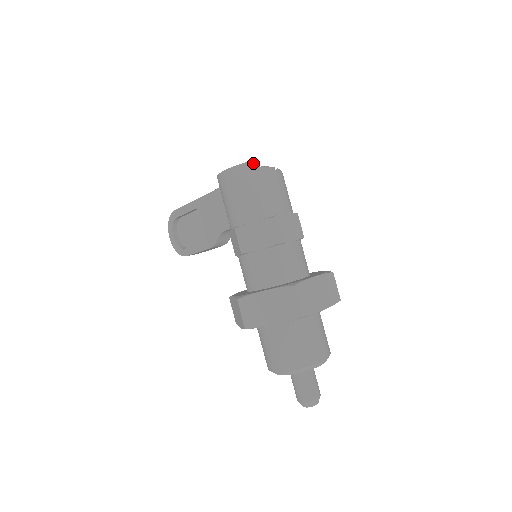
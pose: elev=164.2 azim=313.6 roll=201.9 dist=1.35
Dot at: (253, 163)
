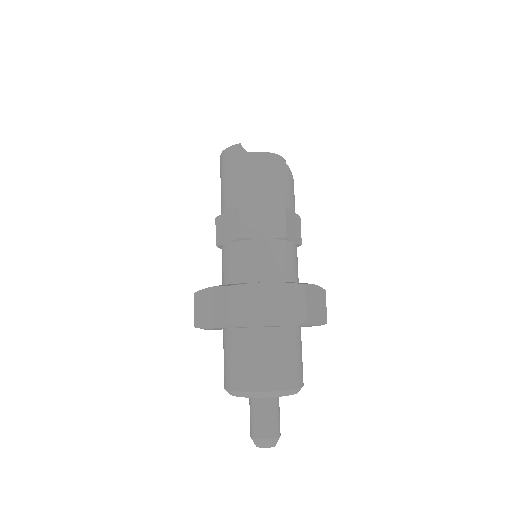
Dot at: (238, 146)
